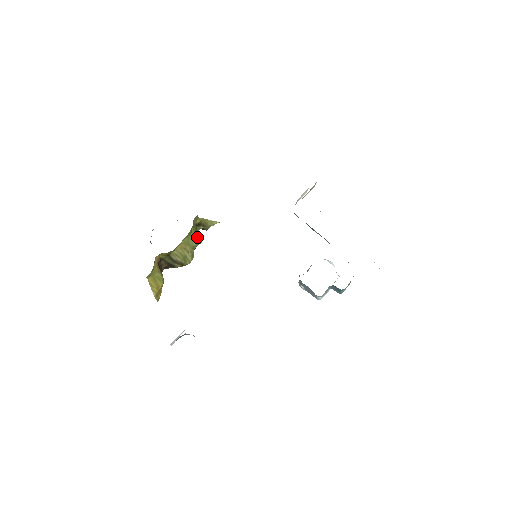
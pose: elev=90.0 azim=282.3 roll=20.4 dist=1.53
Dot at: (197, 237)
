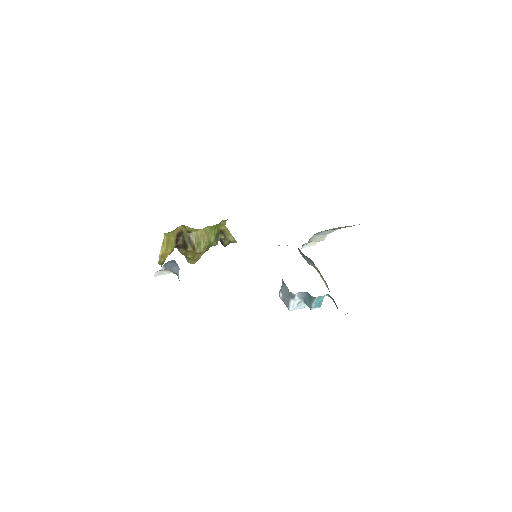
Dot at: (216, 238)
